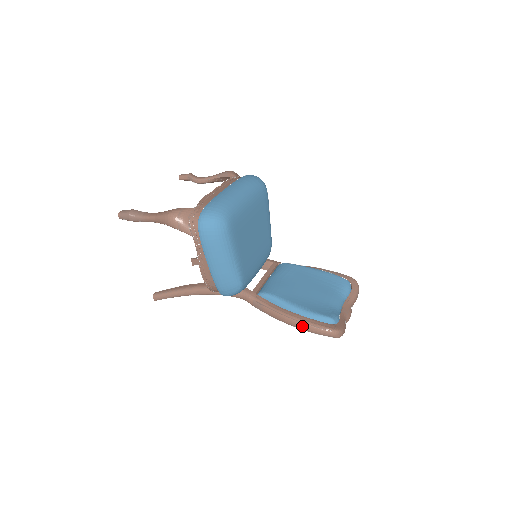
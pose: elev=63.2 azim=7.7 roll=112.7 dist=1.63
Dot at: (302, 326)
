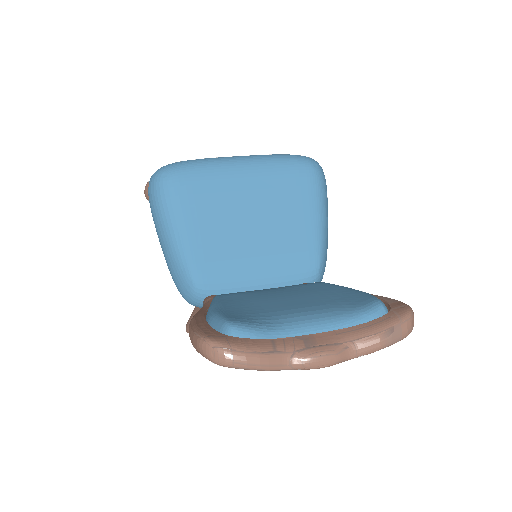
Dot at: (189, 332)
